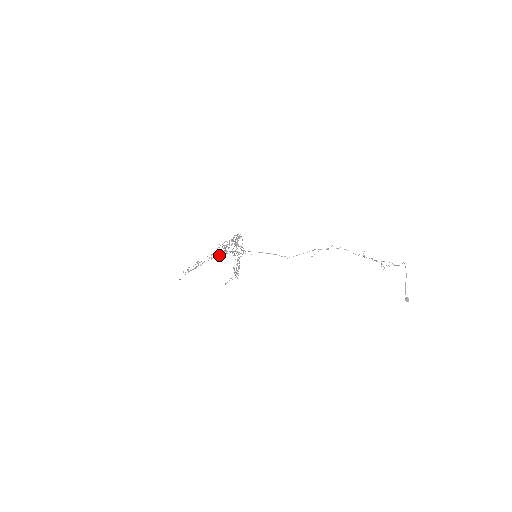
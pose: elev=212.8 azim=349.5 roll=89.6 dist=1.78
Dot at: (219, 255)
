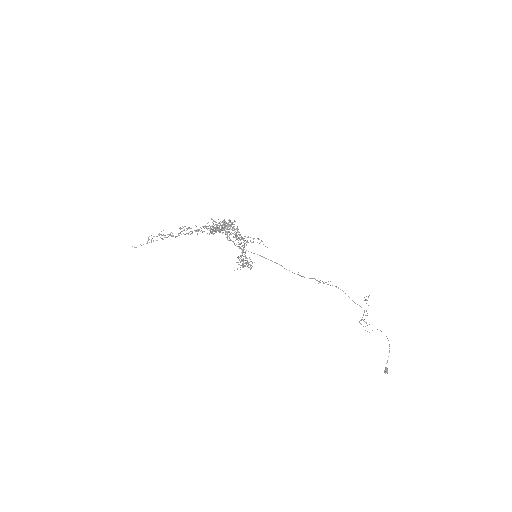
Dot at: occluded
